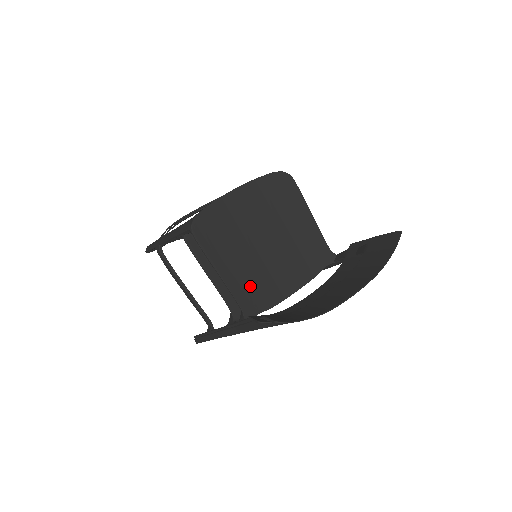
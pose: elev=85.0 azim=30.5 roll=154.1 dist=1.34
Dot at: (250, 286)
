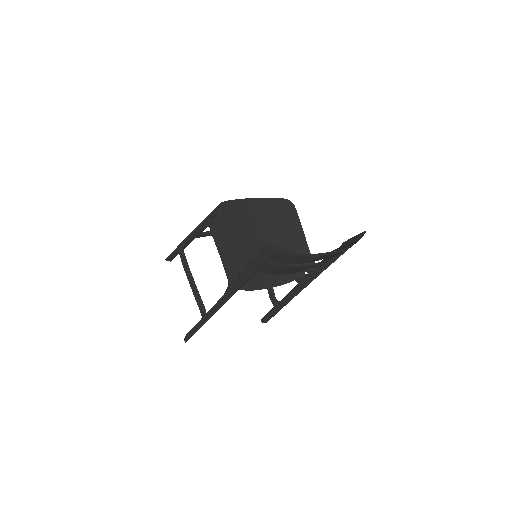
Dot at: occluded
